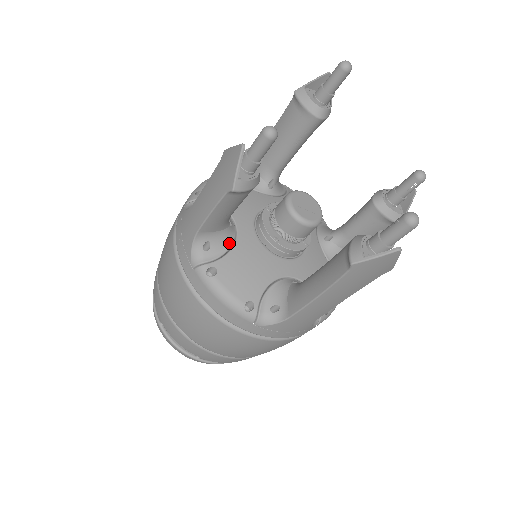
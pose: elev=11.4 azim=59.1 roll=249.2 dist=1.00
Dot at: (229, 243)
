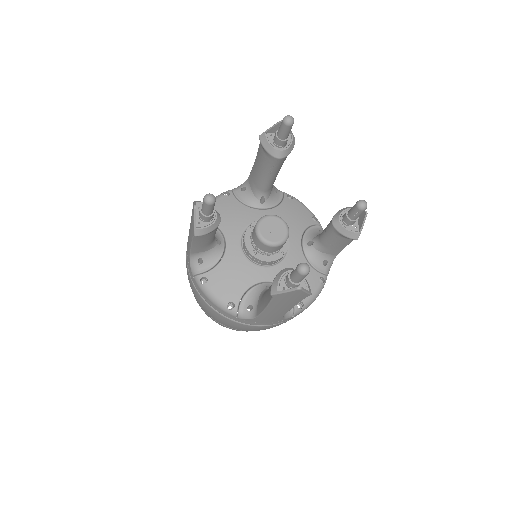
Dot at: (218, 257)
